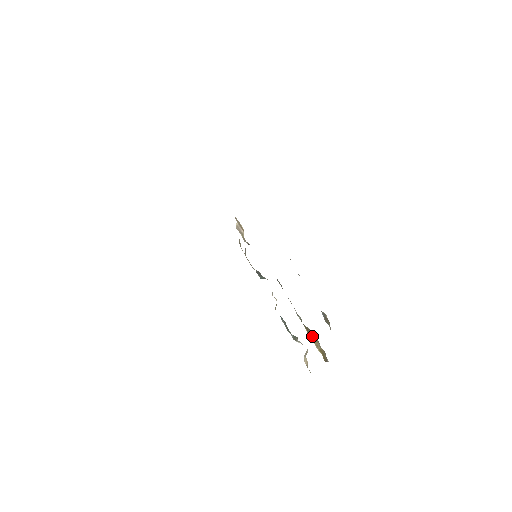
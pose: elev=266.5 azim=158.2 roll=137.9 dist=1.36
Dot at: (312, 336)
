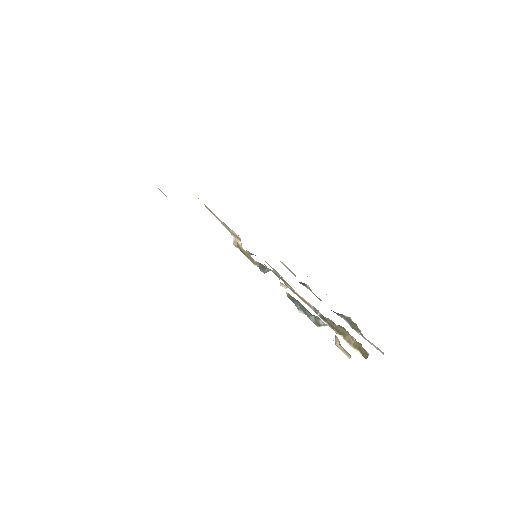
Dot at: (339, 331)
